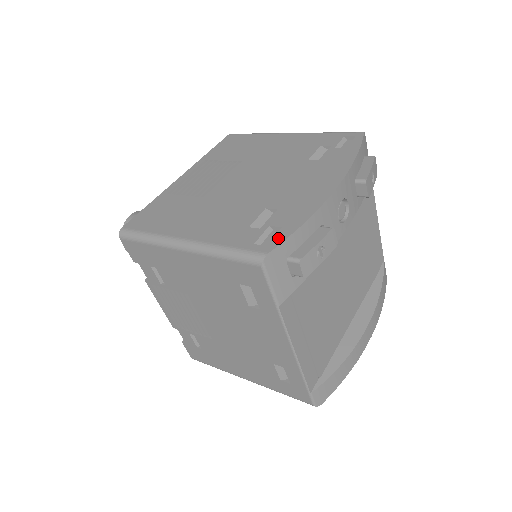
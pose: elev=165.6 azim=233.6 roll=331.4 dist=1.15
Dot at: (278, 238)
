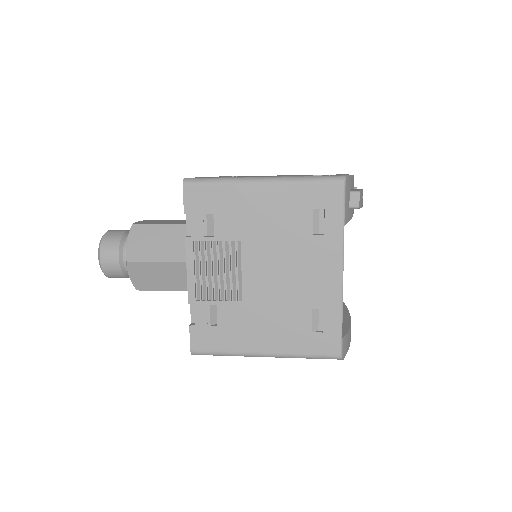
Dot at: occluded
